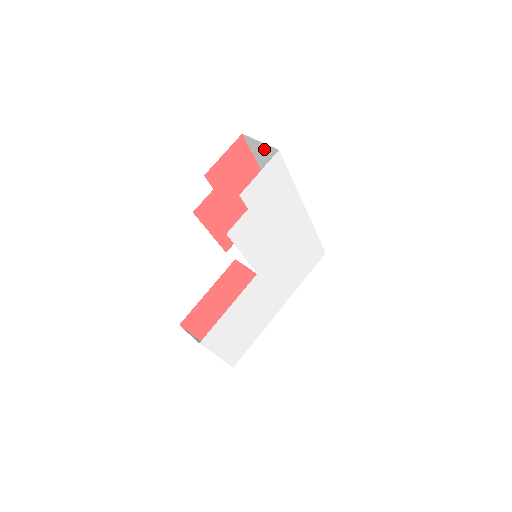
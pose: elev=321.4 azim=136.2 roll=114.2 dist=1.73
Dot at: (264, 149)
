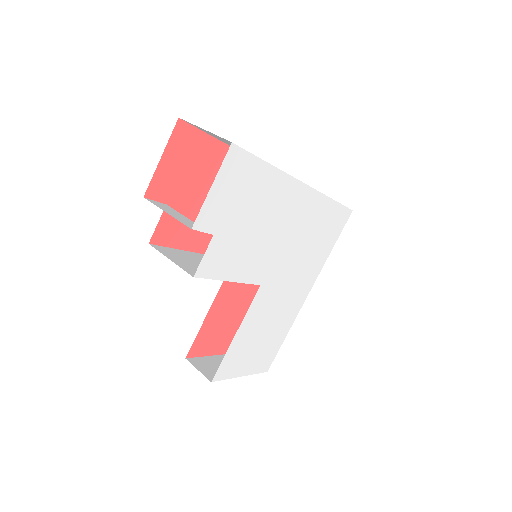
Dot at: (215, 135)
